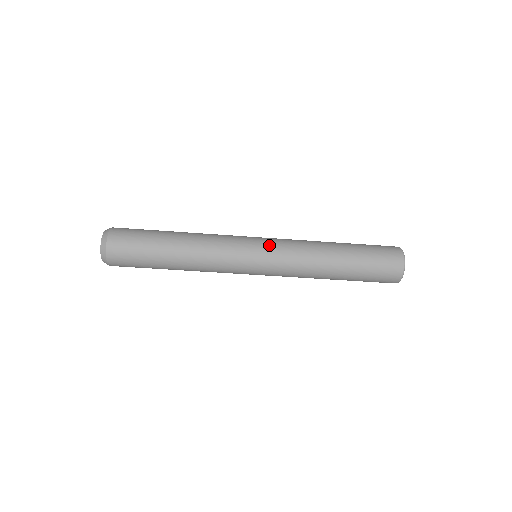
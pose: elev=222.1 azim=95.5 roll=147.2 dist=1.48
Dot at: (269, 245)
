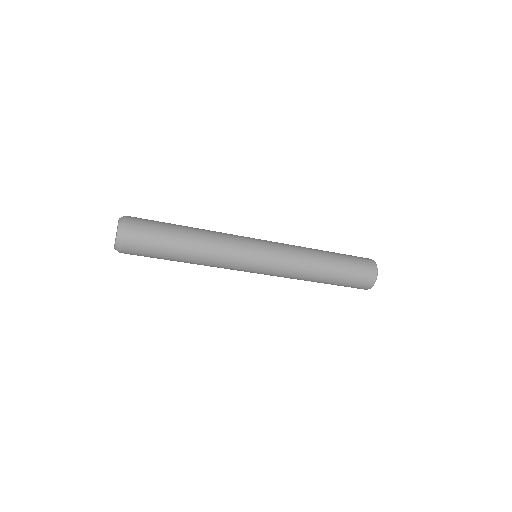
Dot at: (272, 249)
